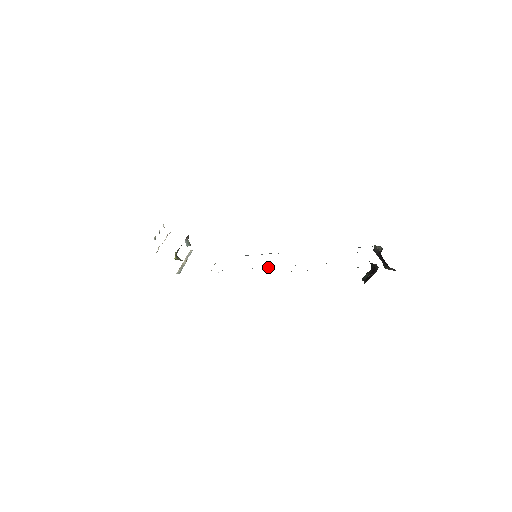
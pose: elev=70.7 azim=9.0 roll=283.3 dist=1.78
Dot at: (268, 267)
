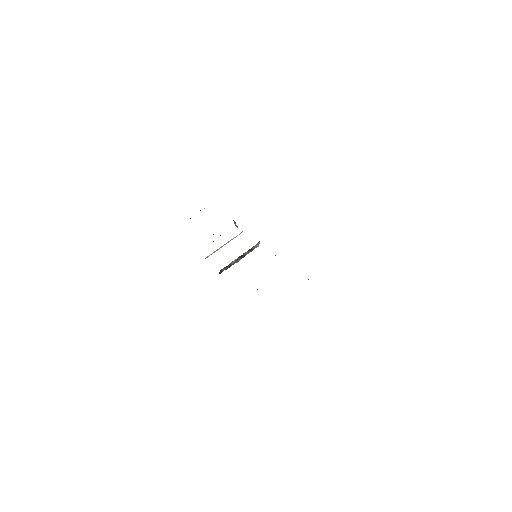
Dot at: occluded
